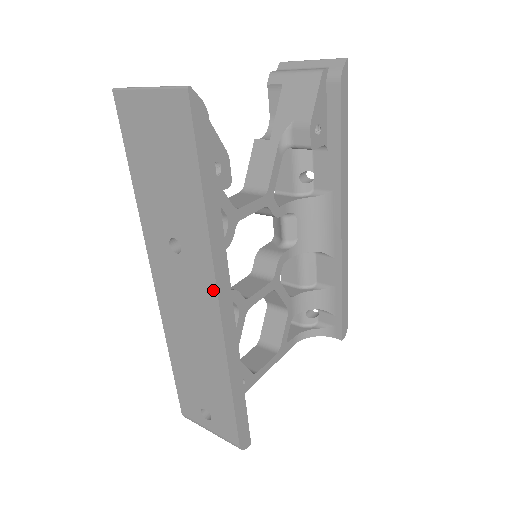
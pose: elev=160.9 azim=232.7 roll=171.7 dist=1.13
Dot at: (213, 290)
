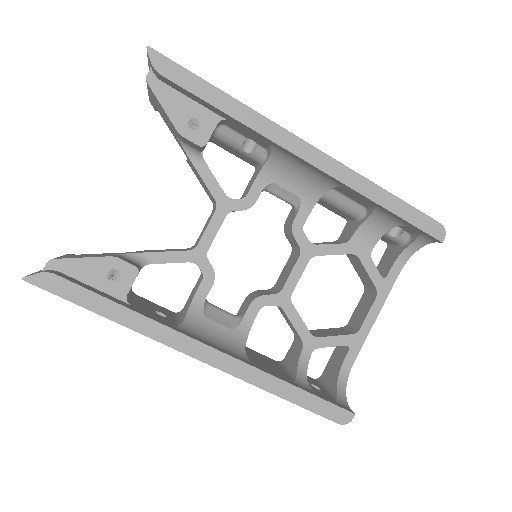
Dot at: (183, 352)
